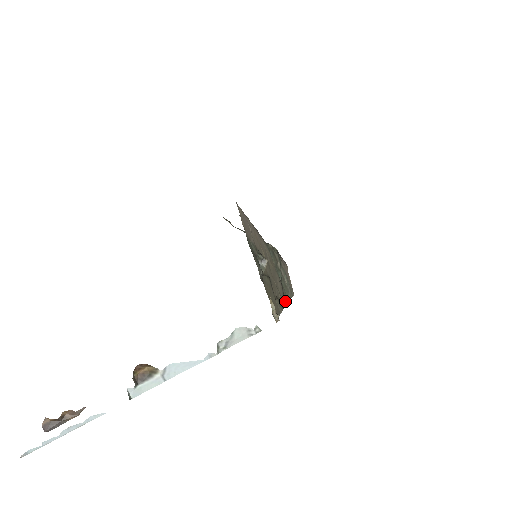
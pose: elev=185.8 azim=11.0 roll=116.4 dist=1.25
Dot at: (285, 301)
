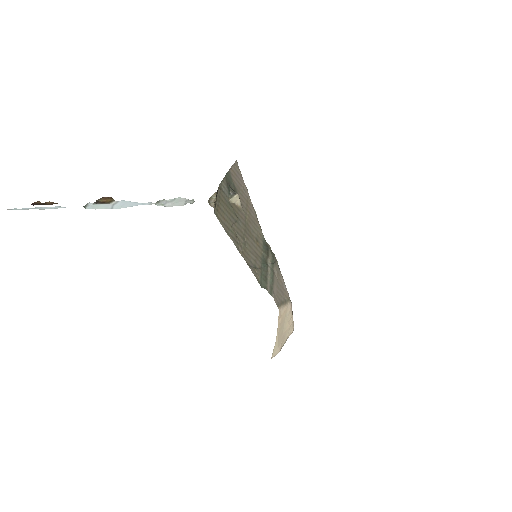
Dot at: (252, 268)
